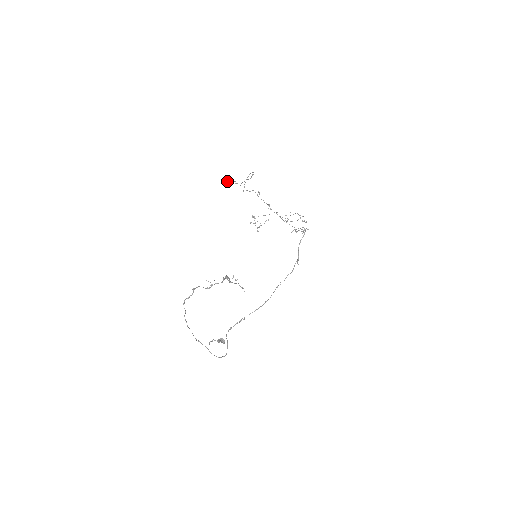
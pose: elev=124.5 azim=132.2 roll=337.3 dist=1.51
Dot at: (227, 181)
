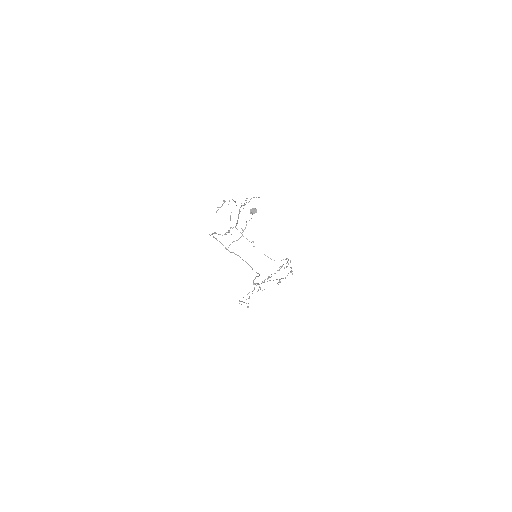
Dot at: occluded
